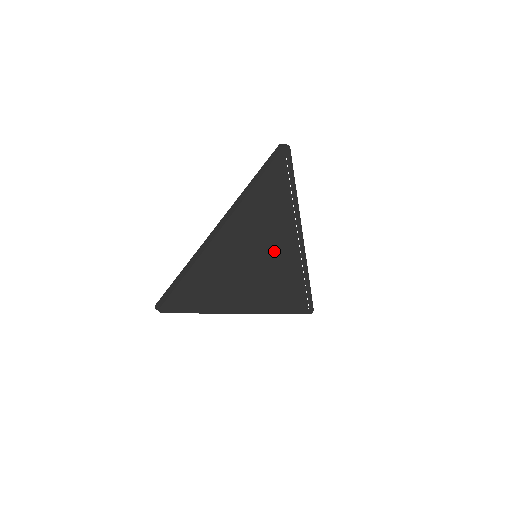
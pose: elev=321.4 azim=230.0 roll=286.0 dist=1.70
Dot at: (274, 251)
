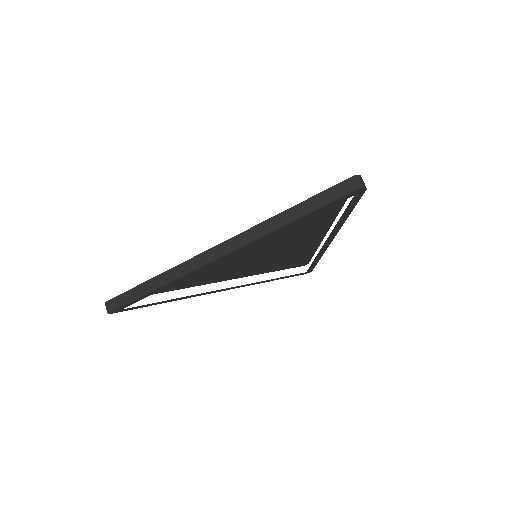
Dot at: (285, 246)
